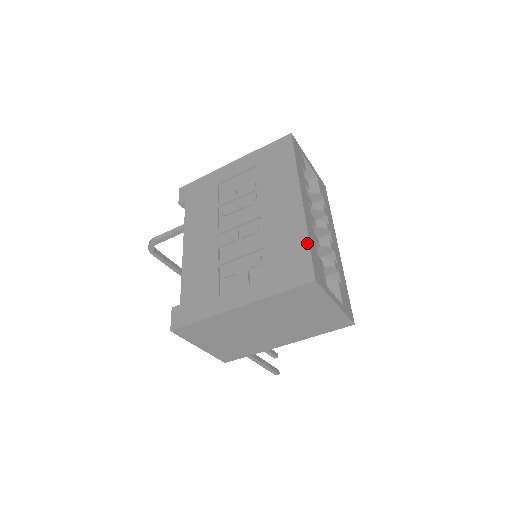
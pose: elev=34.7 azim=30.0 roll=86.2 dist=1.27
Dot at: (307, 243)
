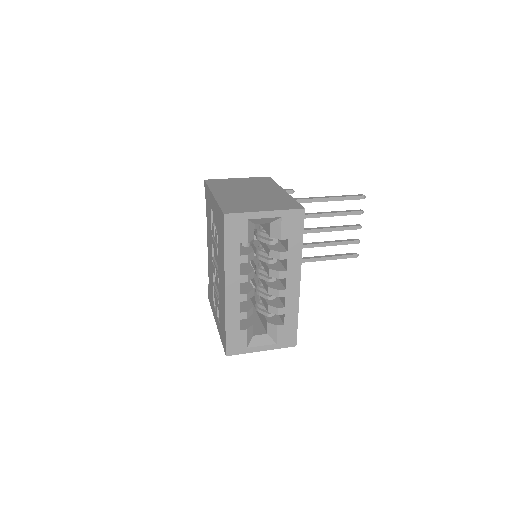
Dot at: (225, 329)
